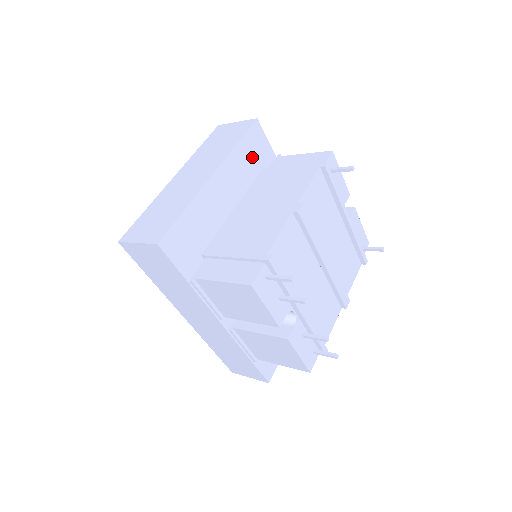
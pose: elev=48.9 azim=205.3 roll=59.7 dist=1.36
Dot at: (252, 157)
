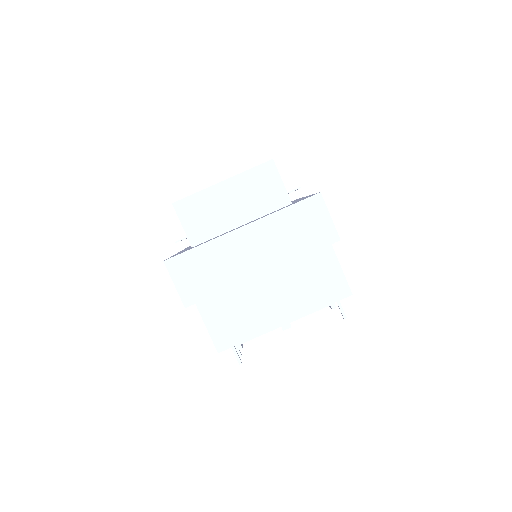
Dot at: occluded
